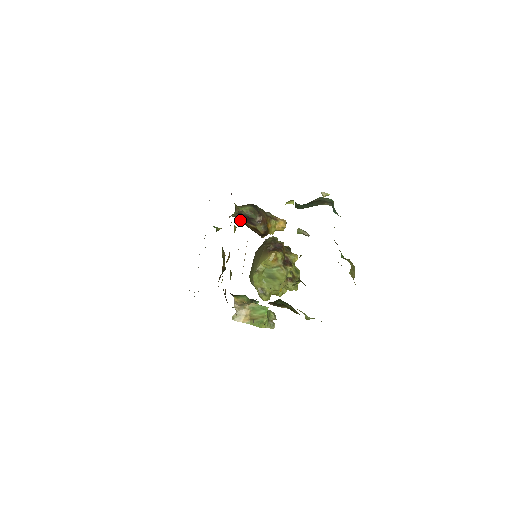
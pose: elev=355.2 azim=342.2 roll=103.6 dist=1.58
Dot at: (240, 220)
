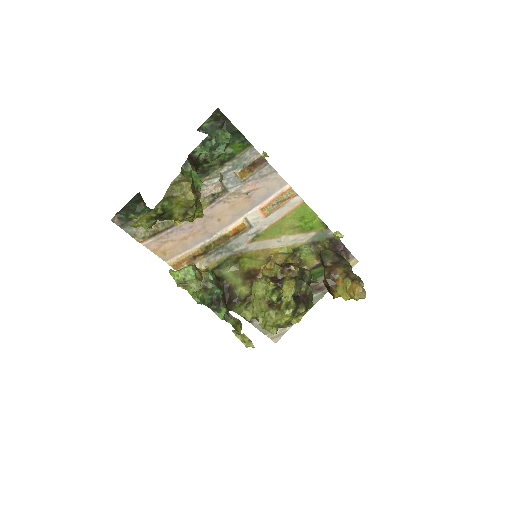
Dot at: occluded
